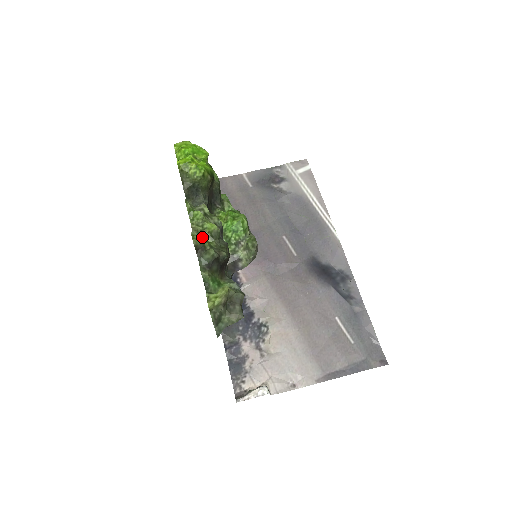
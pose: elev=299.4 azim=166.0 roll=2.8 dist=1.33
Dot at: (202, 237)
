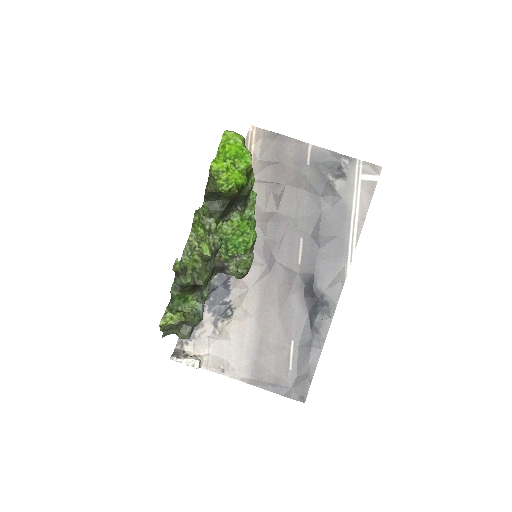
Dot at: (192, 254)
